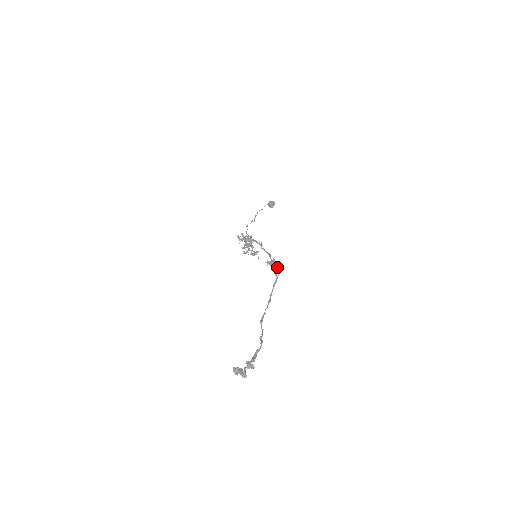
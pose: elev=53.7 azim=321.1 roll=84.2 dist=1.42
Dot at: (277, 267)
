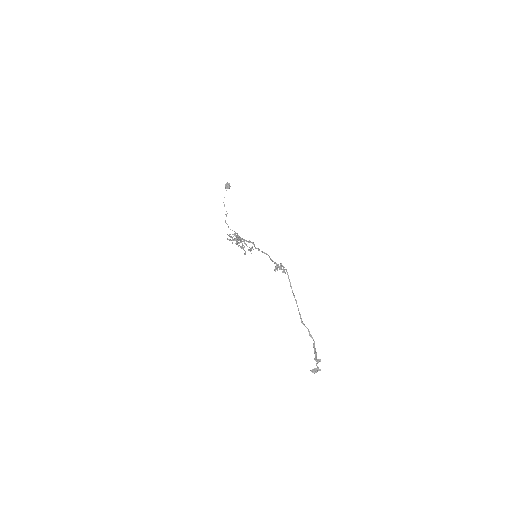
Dot at: occluded
